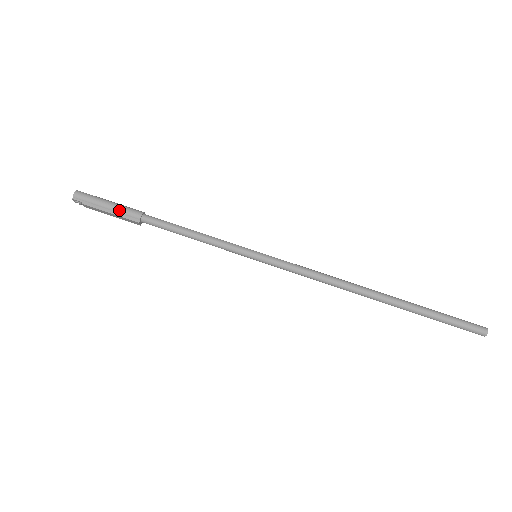
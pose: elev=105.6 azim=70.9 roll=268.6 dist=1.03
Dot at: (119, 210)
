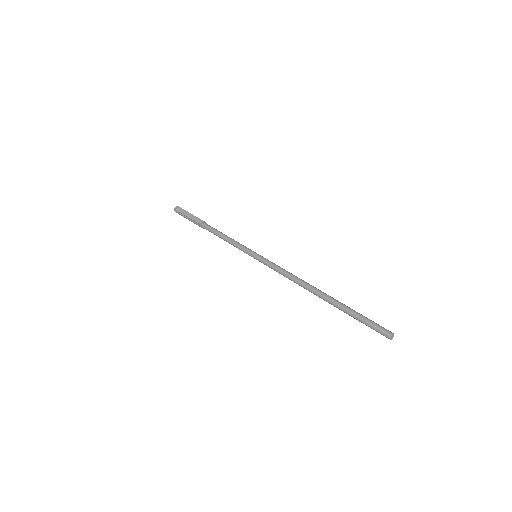
Dot at: occluded
